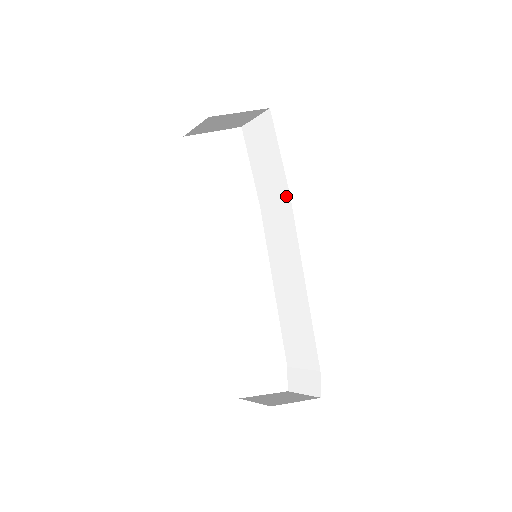
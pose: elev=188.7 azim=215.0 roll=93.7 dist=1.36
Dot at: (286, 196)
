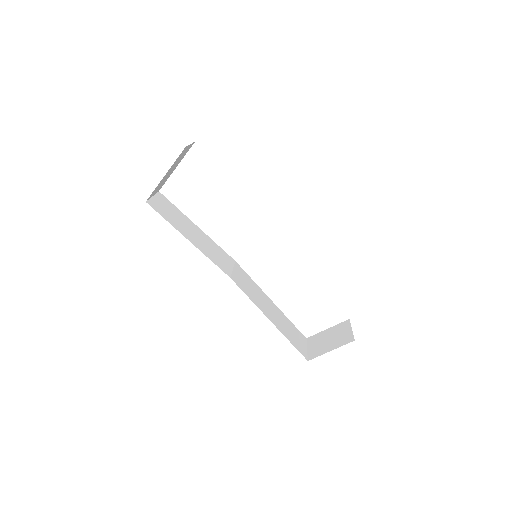
Dot at: occluded
